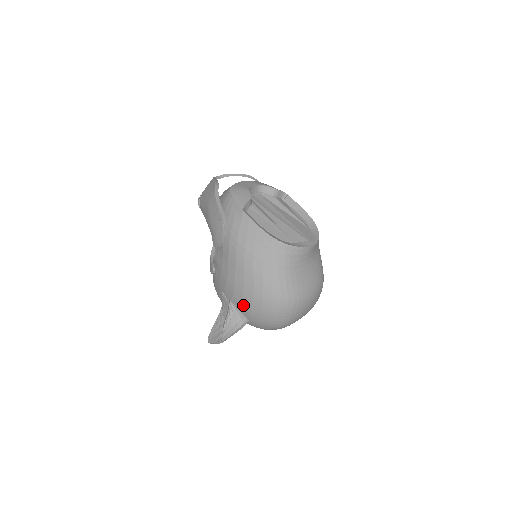
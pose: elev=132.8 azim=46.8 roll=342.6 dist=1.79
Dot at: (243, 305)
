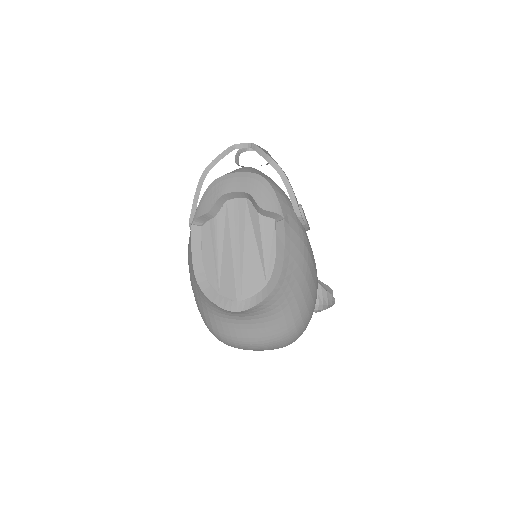
Dot at: occluded
